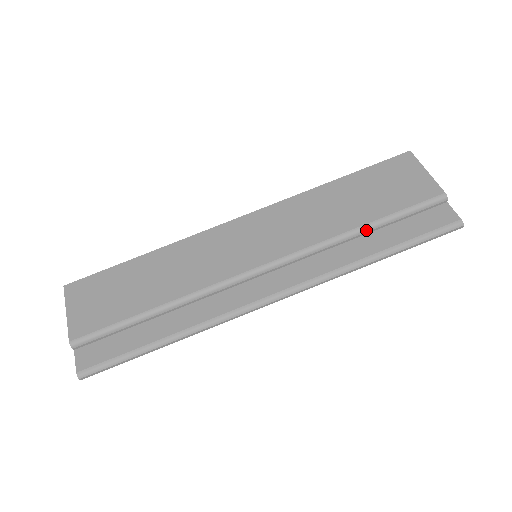
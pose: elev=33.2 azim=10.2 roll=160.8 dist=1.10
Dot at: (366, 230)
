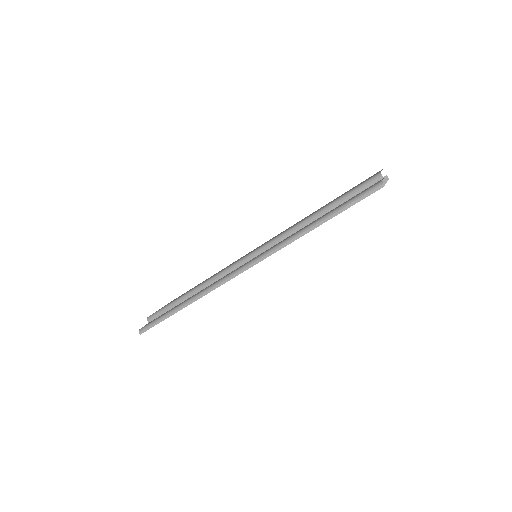
Dot at: (317, 214)
